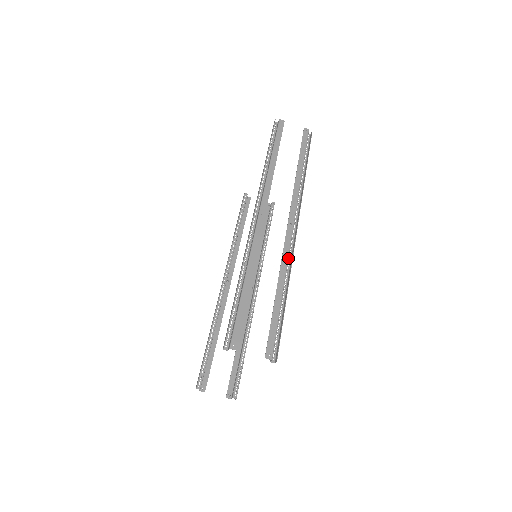
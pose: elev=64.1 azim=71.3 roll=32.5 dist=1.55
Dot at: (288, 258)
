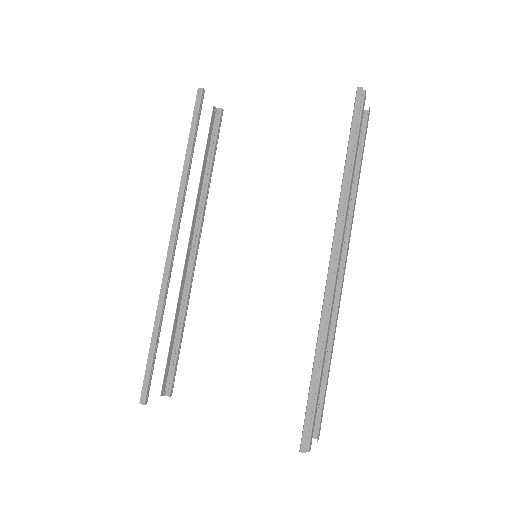
Dot at: (332, 312)
